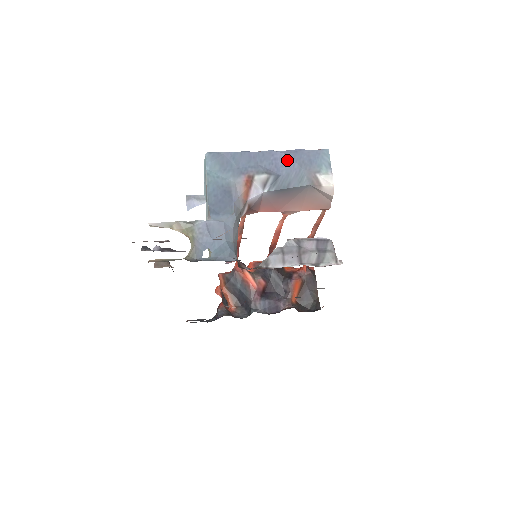
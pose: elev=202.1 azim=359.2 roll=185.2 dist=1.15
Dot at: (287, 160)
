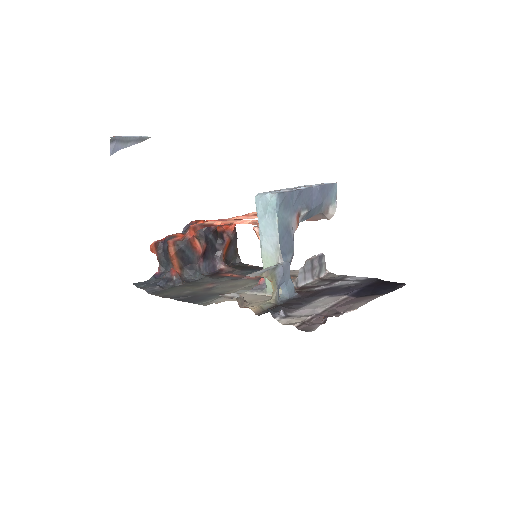
Dot at: (318, 195)
